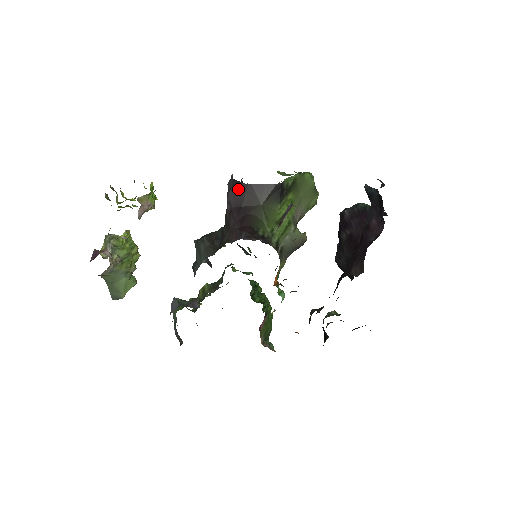
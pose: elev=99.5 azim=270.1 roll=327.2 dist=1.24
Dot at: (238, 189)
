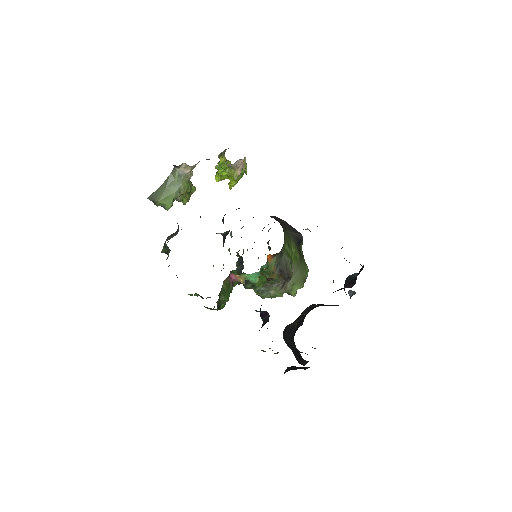
Dot at: (280, 219)
